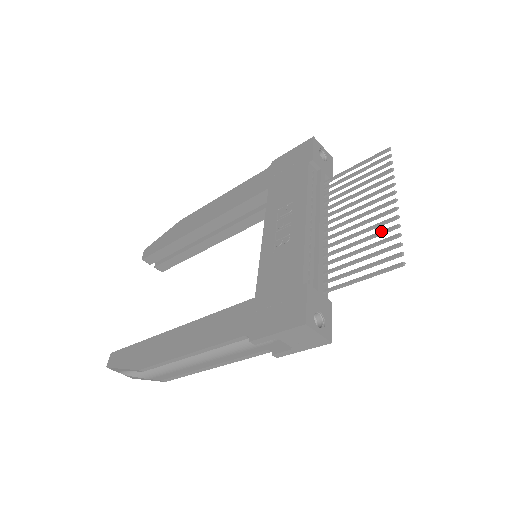
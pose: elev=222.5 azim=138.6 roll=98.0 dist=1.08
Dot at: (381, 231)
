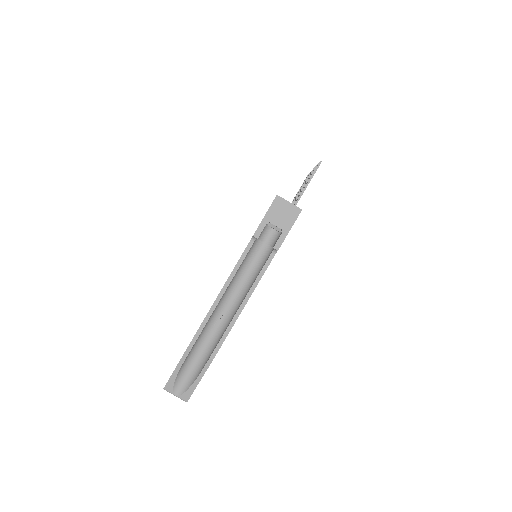
Dot at: (310, 175)
